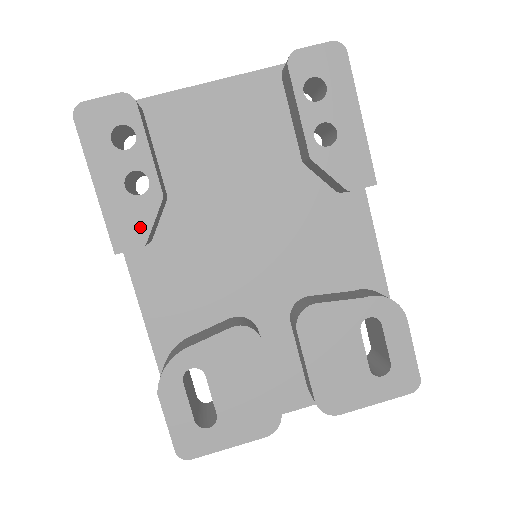
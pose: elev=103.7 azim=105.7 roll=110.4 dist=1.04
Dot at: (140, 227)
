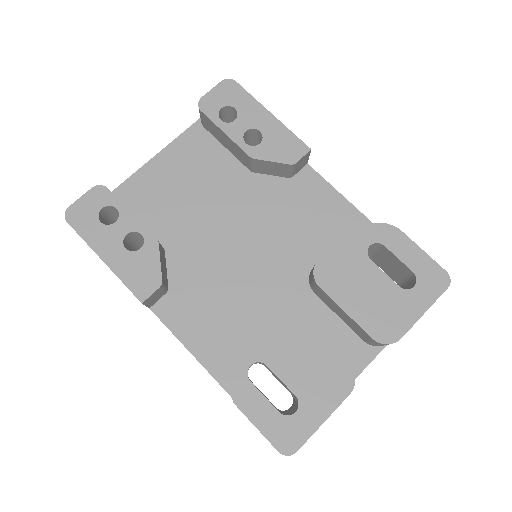
Dot at: (151, 272)
